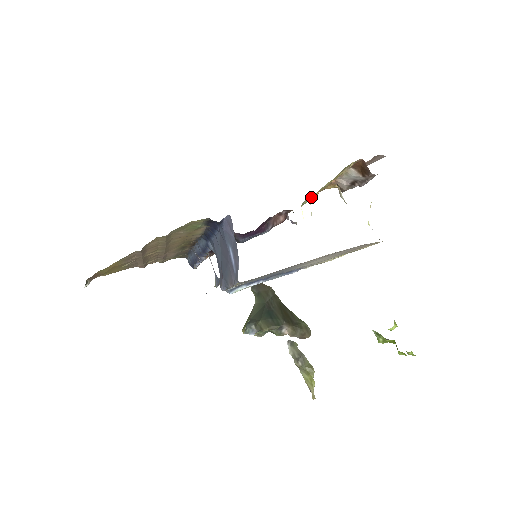
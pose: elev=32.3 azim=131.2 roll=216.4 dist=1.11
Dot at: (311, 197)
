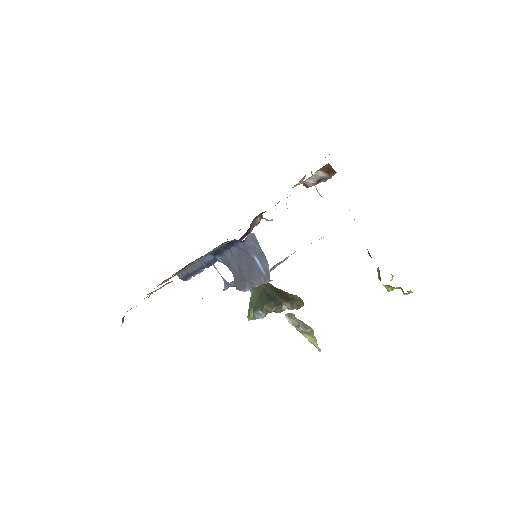
Dot at: occluded
